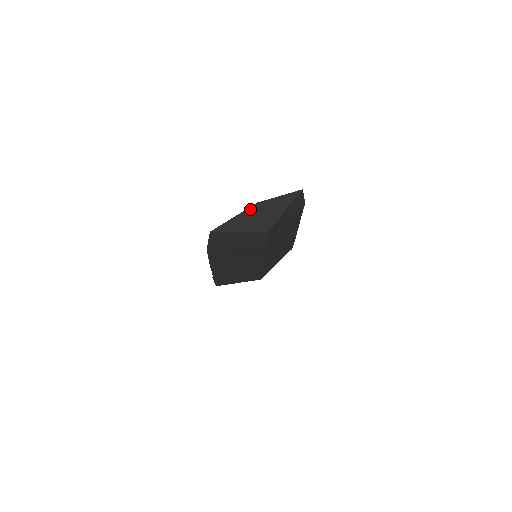
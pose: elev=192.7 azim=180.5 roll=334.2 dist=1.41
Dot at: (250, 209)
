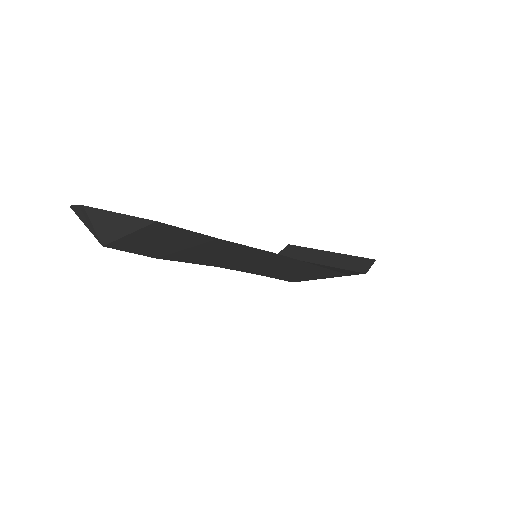
Dot at: (82, 207)
